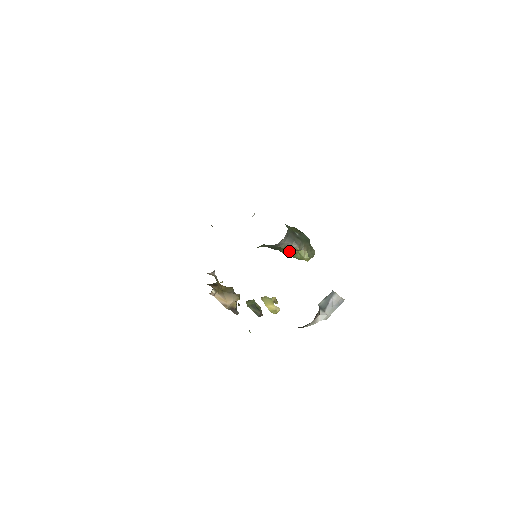
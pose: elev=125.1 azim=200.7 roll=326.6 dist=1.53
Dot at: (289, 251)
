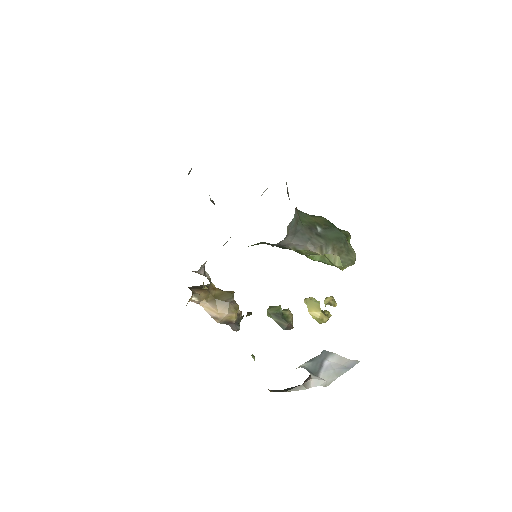
Dot at: (307, 254)
